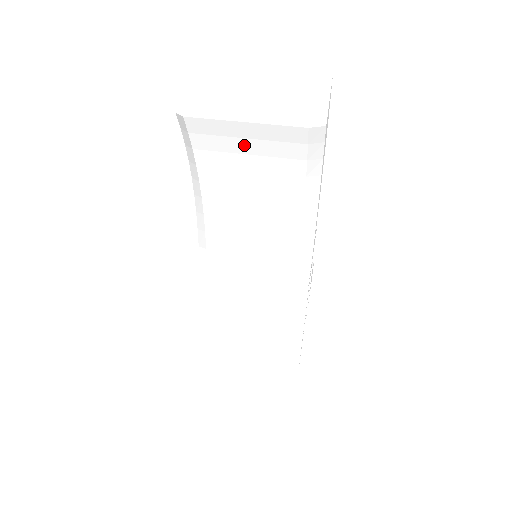
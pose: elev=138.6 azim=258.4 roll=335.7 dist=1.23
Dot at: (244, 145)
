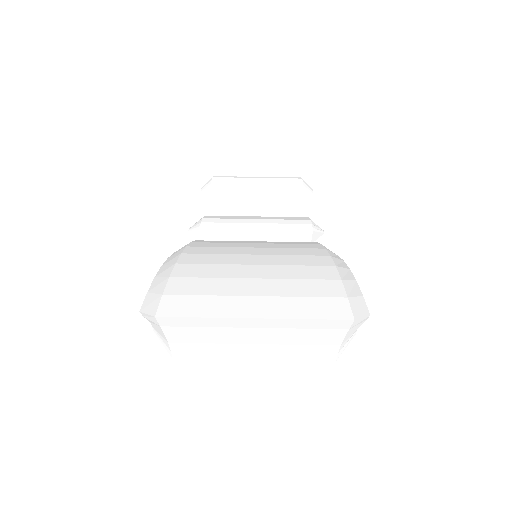
Dot at: occluded
